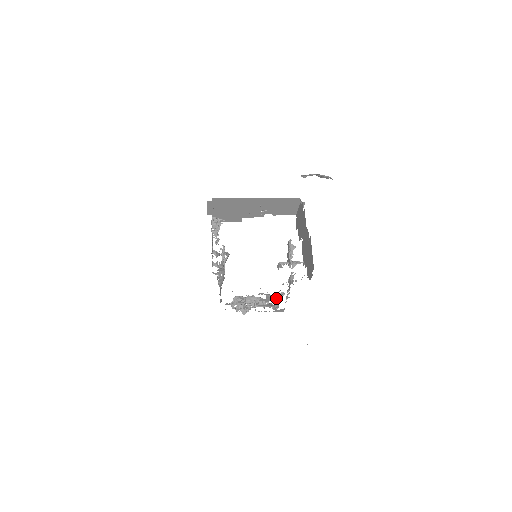
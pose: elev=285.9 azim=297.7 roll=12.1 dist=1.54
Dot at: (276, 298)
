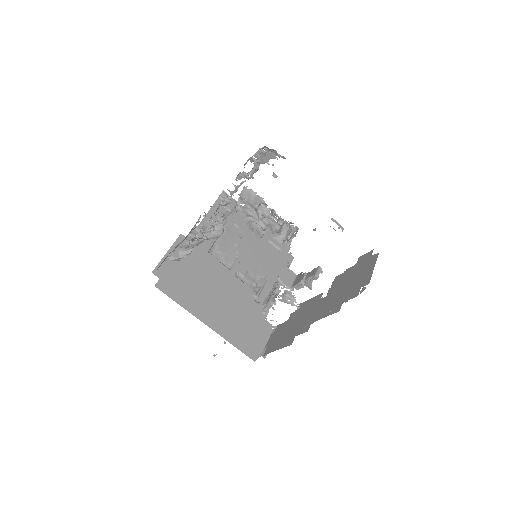
Dot at: occluded
